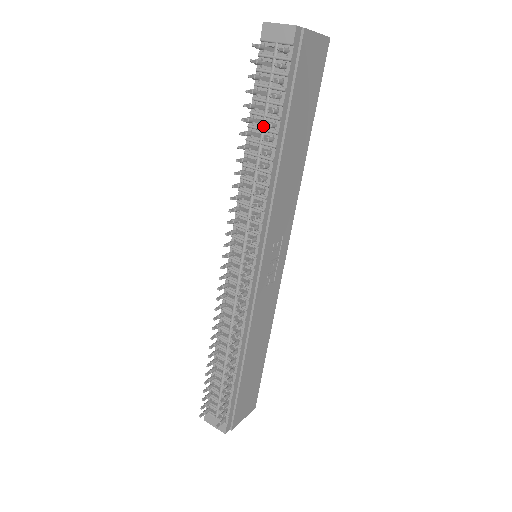
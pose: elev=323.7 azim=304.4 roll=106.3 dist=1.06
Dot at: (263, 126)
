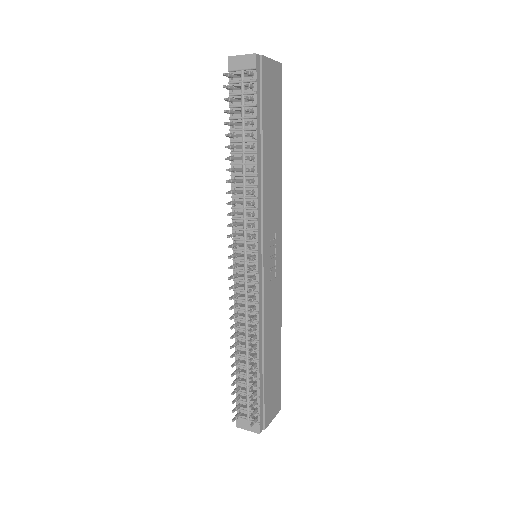
Dot at: (243, 138)
